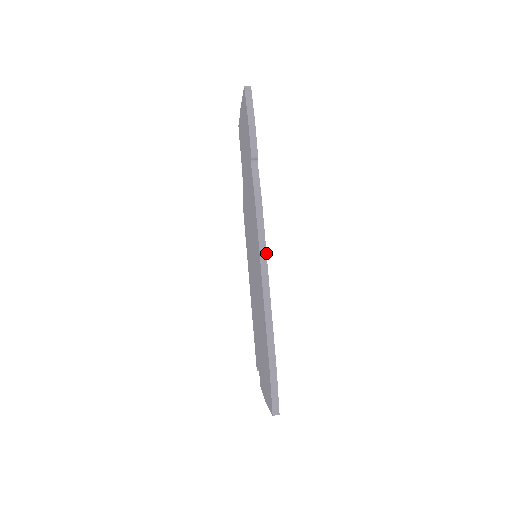
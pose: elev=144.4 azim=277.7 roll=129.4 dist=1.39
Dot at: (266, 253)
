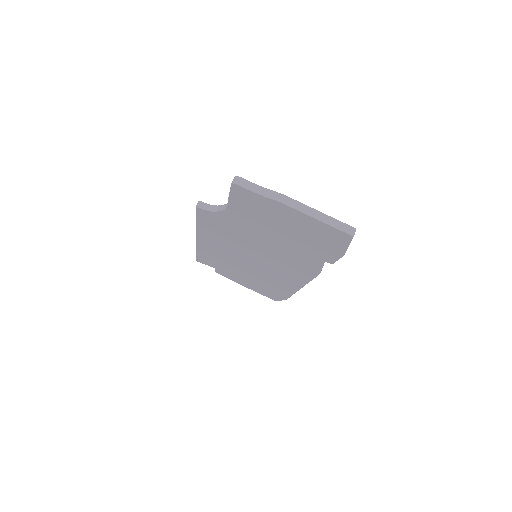
Dot at: occluded
